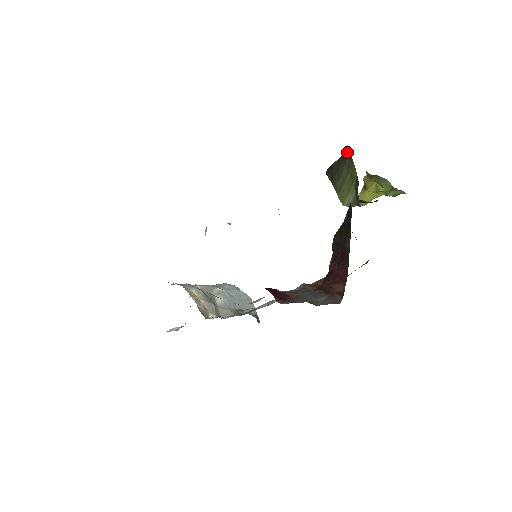
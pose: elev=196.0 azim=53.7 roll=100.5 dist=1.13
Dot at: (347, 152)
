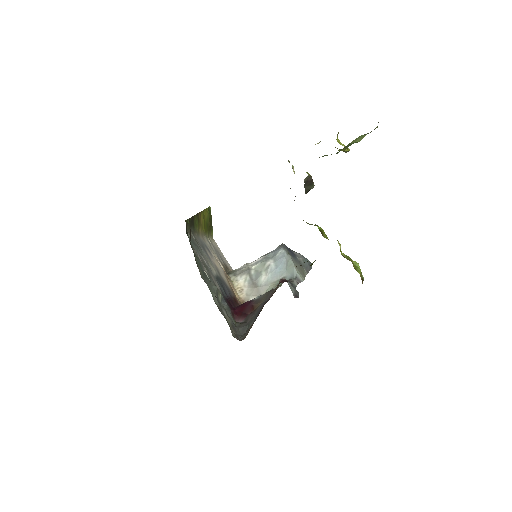
Dot at: occluded
